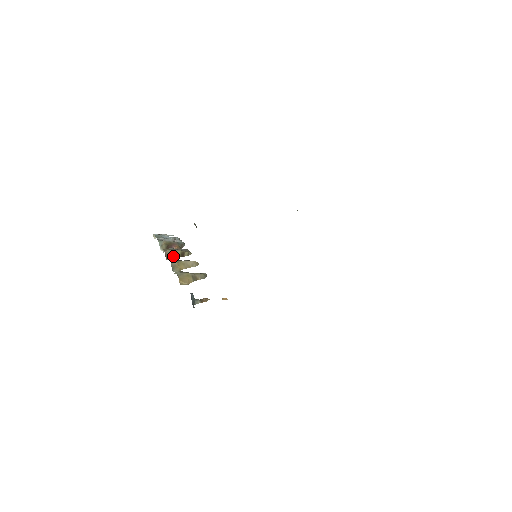
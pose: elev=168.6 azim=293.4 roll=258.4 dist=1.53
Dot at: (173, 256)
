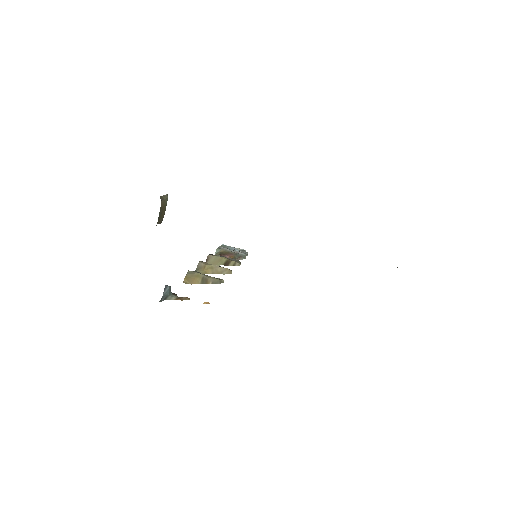
Dot at: (215, 262)
